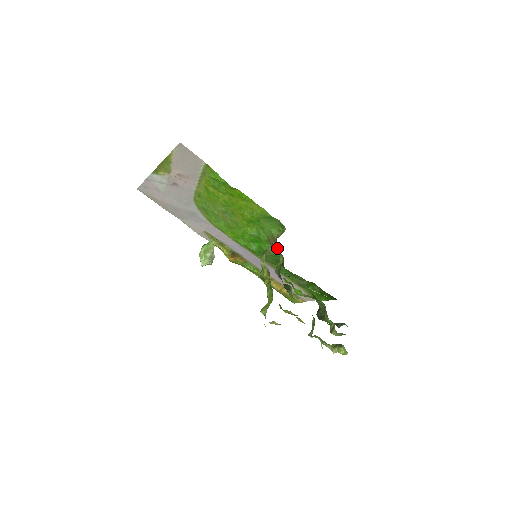
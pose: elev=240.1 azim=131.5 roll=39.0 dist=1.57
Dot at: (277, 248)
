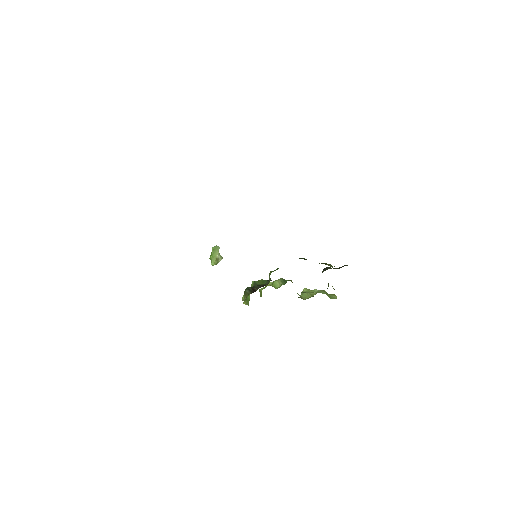
Dot at: occluded
